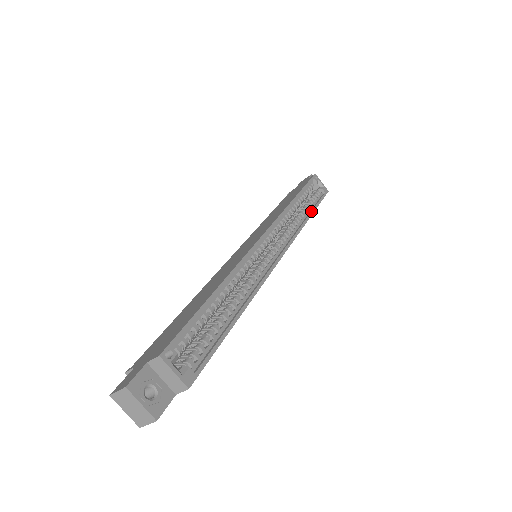
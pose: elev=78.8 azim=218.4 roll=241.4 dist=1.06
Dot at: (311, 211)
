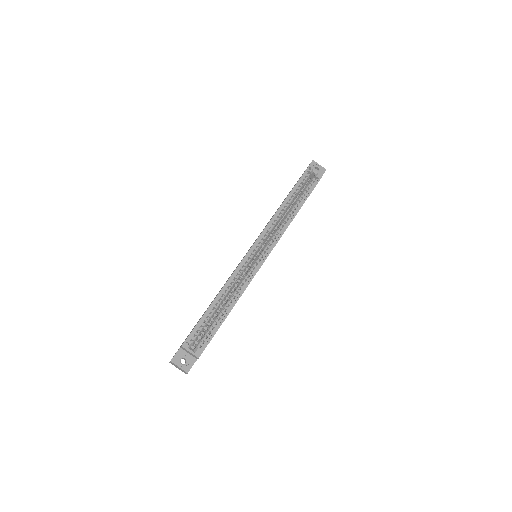
Dot at: (300, 205)
